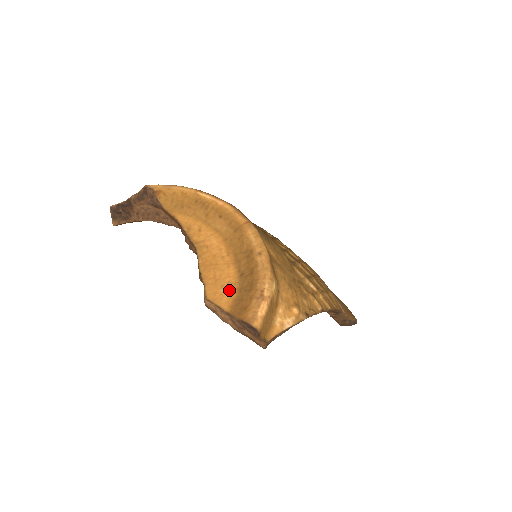
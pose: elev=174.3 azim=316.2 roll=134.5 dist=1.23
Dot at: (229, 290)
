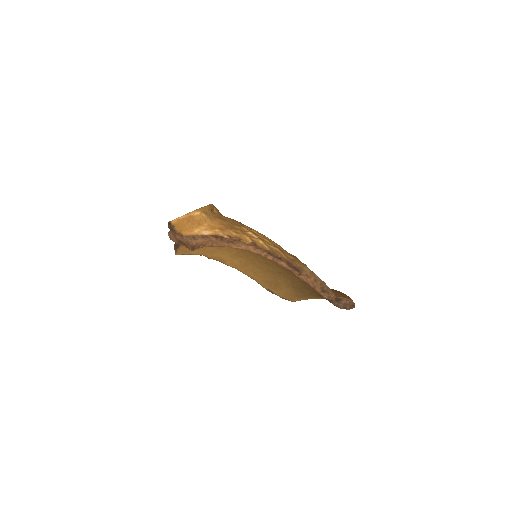
Dot at: occluded
